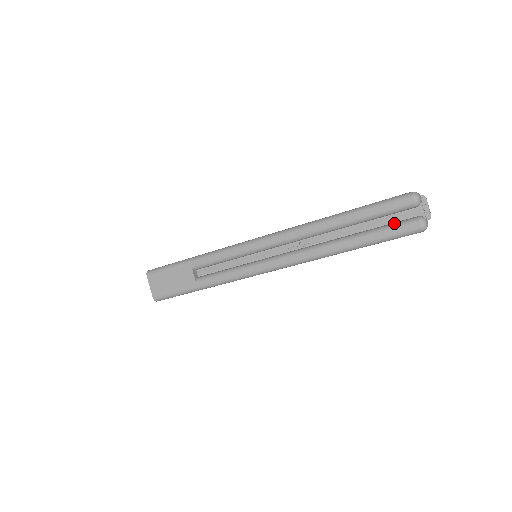
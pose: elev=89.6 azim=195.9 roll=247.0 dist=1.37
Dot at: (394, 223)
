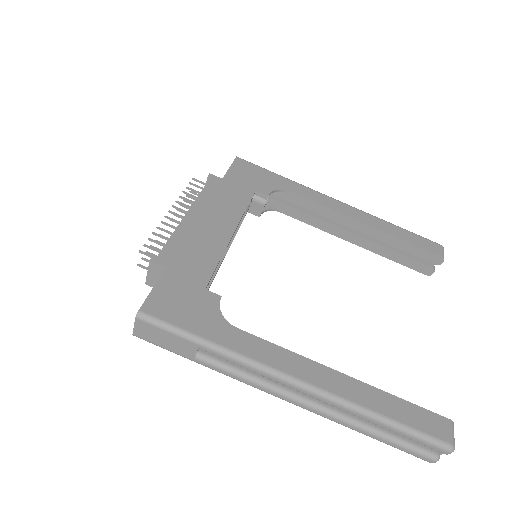
Dot at: (416, 447)
